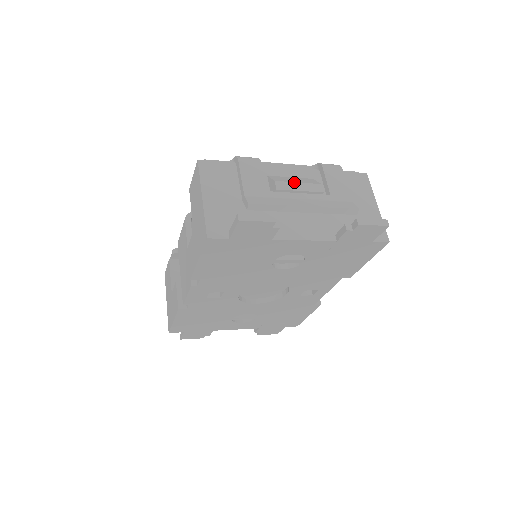
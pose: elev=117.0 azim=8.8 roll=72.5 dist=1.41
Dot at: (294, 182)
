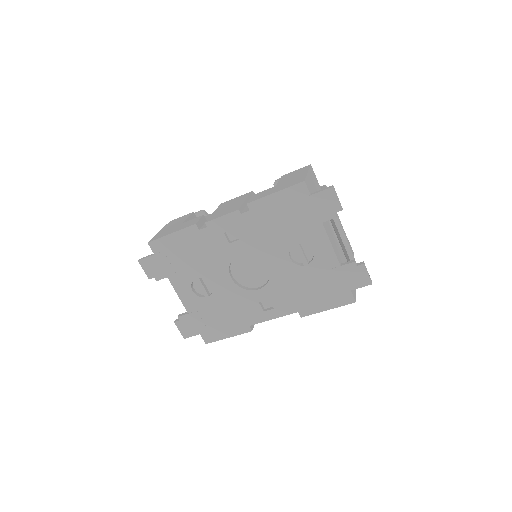
Dot at: occluded
